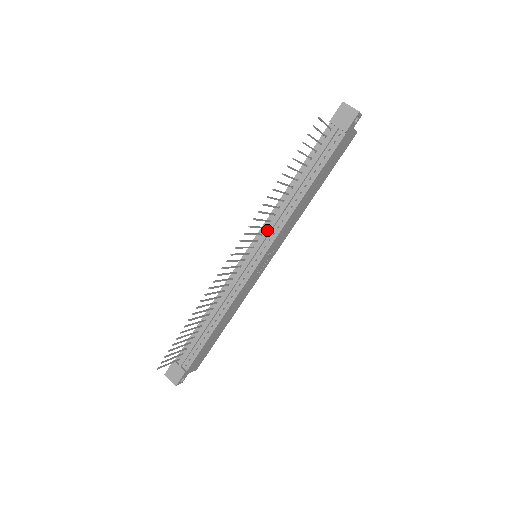
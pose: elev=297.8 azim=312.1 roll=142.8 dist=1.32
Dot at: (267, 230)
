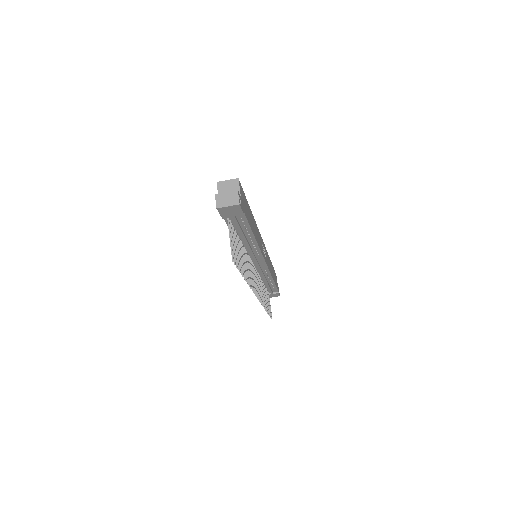
Dot at: occluded
